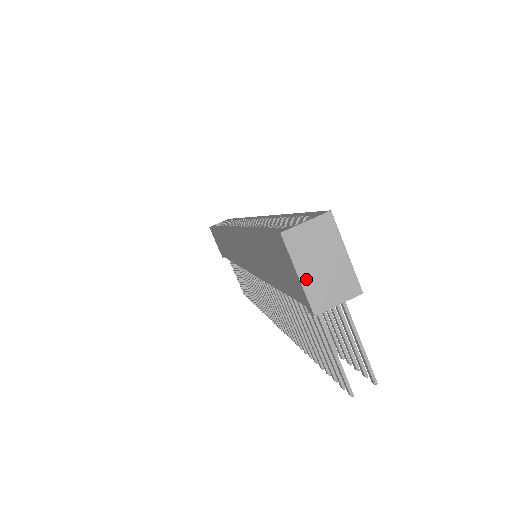
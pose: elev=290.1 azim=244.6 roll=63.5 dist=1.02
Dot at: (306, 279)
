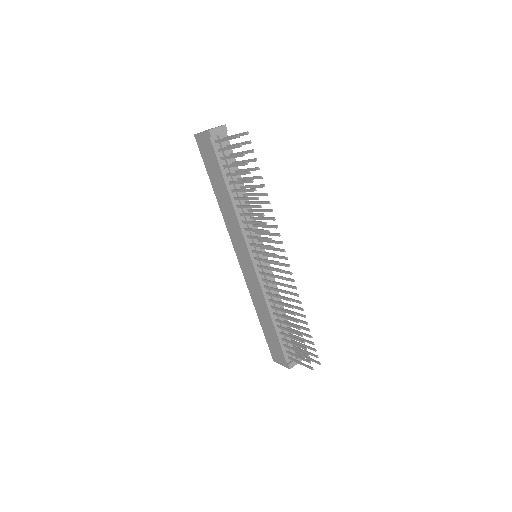
Dot at: (204, 131)
